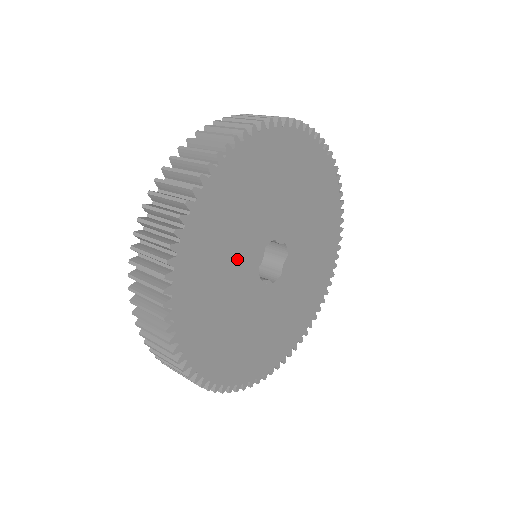
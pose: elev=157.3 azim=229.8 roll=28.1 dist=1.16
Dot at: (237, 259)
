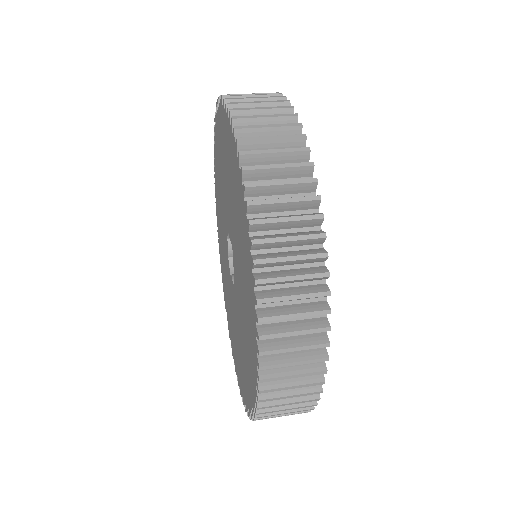
Dot at: occluded
